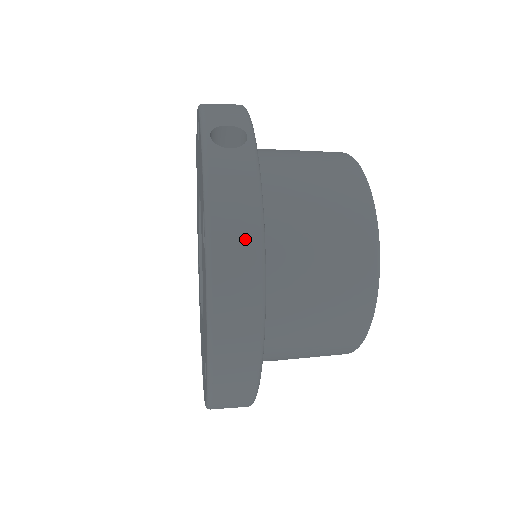
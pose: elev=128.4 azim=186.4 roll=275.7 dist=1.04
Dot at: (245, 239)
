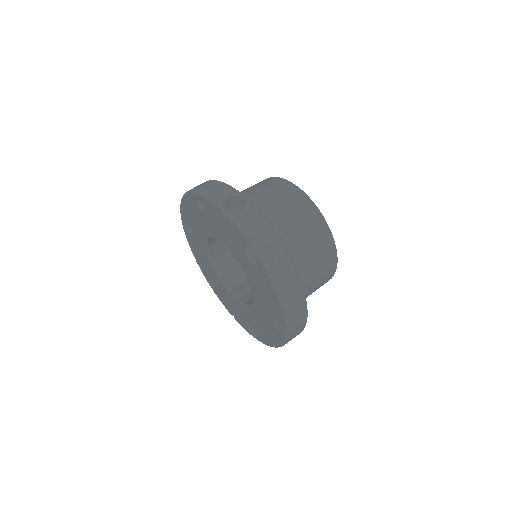
Dot at: (276, 248)
